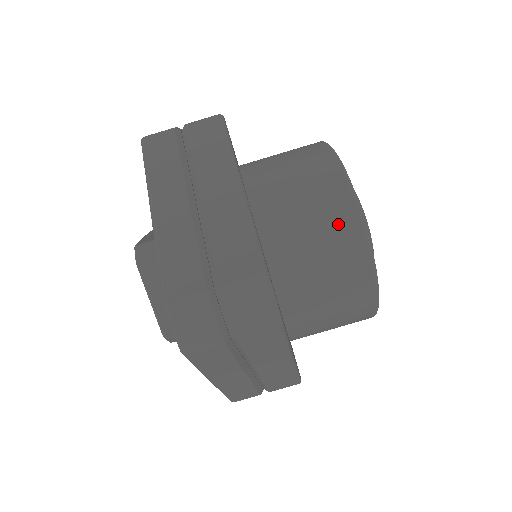
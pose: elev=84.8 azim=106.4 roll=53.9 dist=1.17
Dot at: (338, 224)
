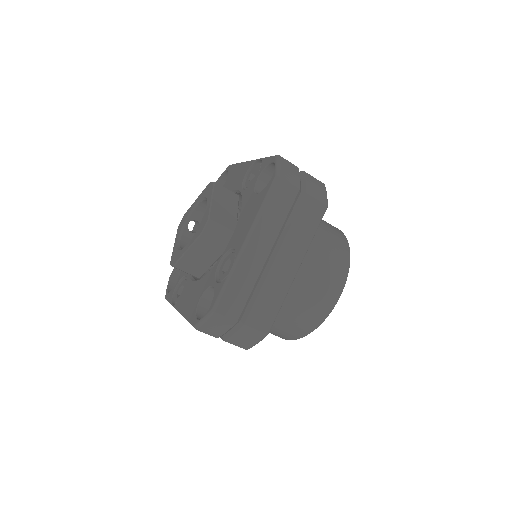
Dot at: (312, 316)
